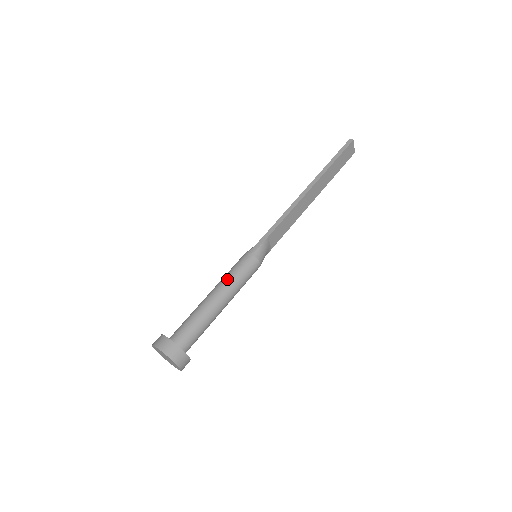
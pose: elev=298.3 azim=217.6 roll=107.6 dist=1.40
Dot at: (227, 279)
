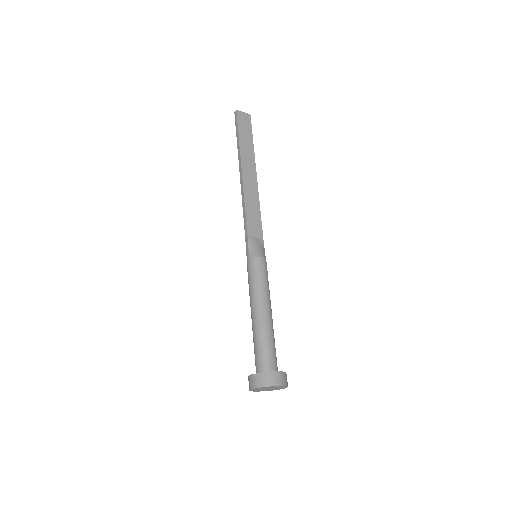
Dot at: (250, 293)
